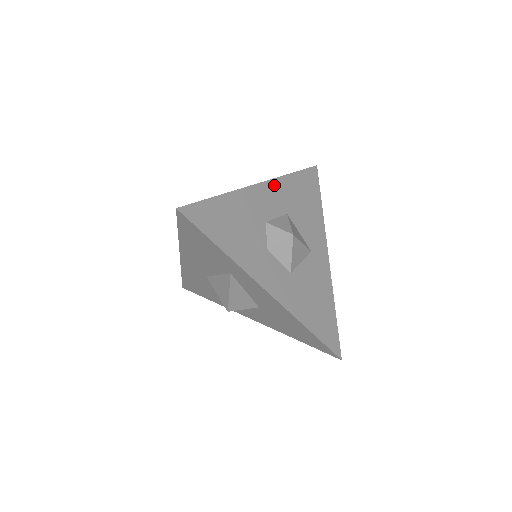
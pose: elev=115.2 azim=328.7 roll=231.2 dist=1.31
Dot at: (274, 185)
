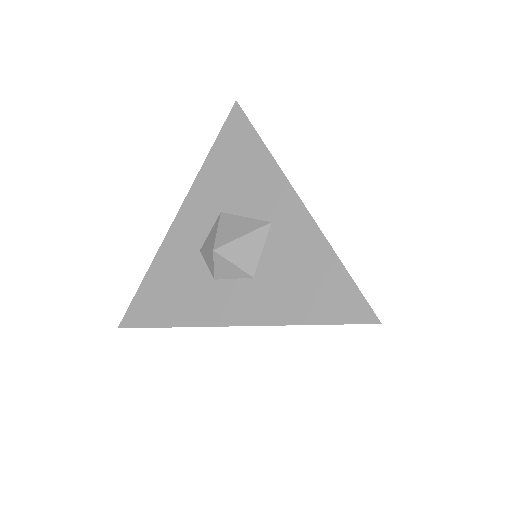
Dot at: (193, 197)
